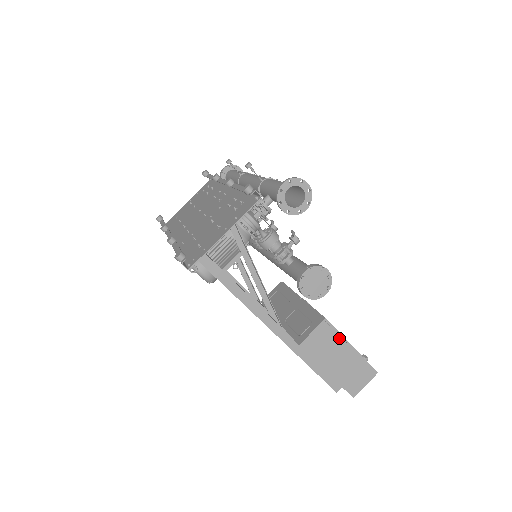
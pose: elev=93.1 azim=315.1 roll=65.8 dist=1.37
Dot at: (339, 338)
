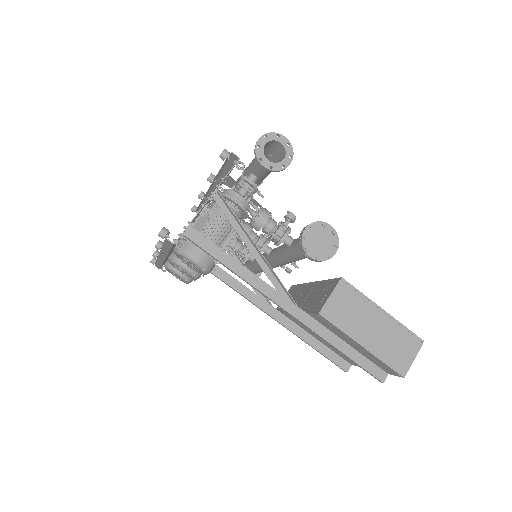
Dot at: (364, 300)
